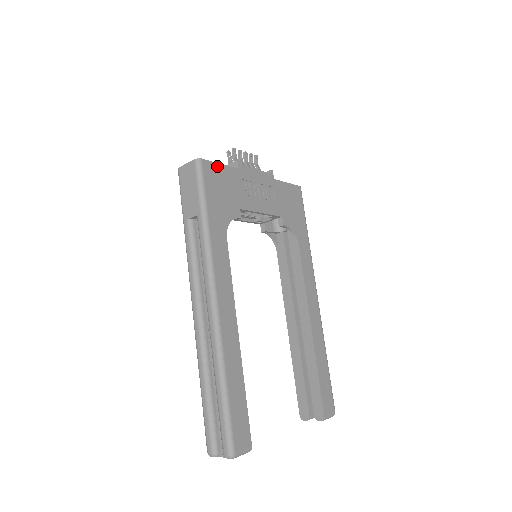
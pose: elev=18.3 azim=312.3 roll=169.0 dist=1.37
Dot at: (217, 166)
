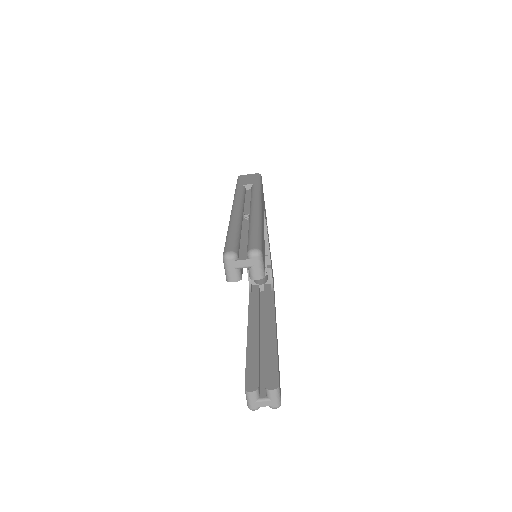
Dot at: occluded
